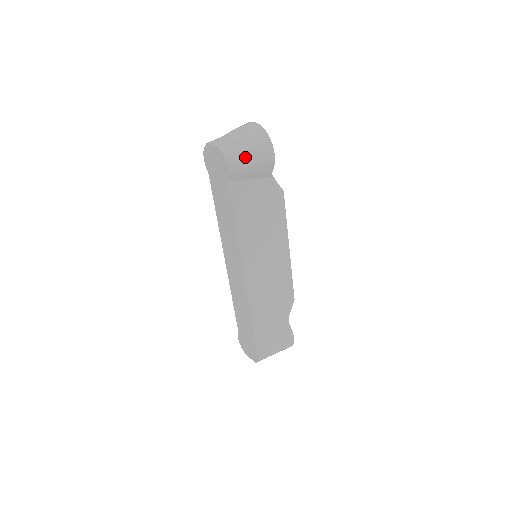
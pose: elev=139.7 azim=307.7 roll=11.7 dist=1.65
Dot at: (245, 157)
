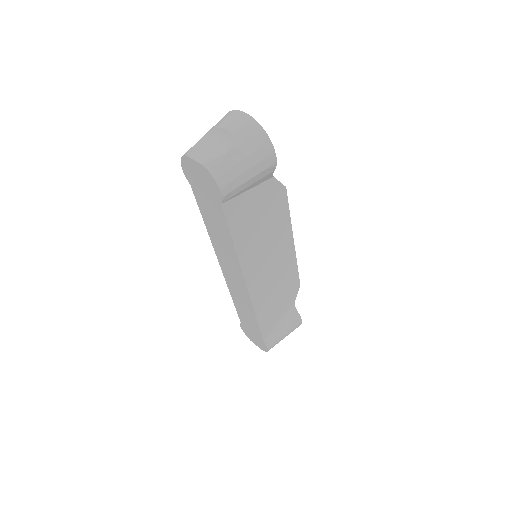
Dot at: (240, 172)
